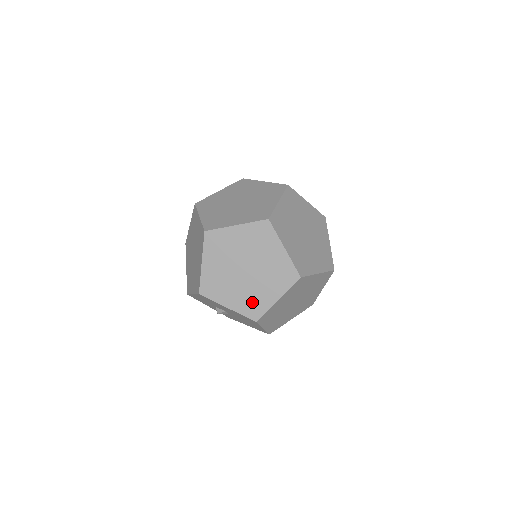
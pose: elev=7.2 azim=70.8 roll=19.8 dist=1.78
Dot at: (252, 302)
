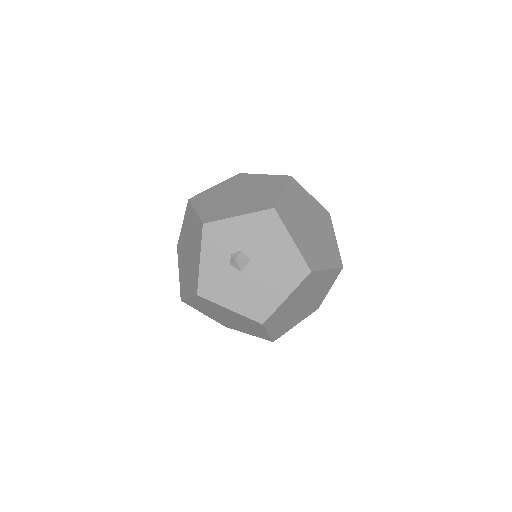
Dot at: (311, 253)
